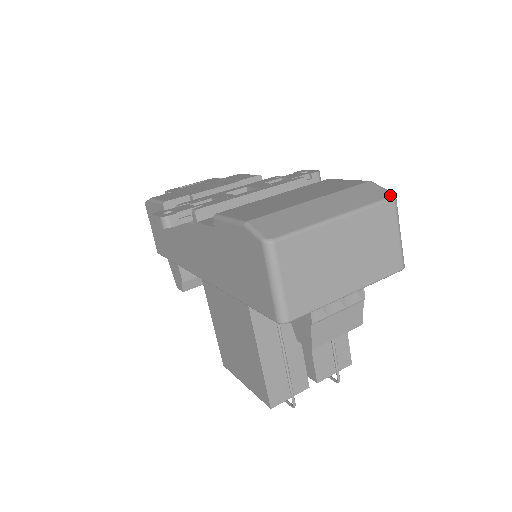
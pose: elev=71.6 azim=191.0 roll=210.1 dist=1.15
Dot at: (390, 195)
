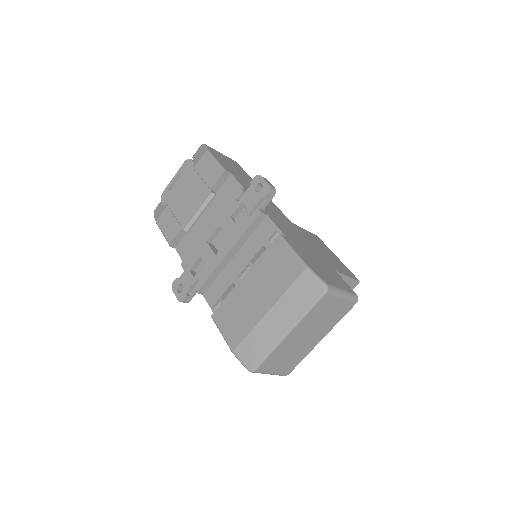
Dot at: (322, 291)
